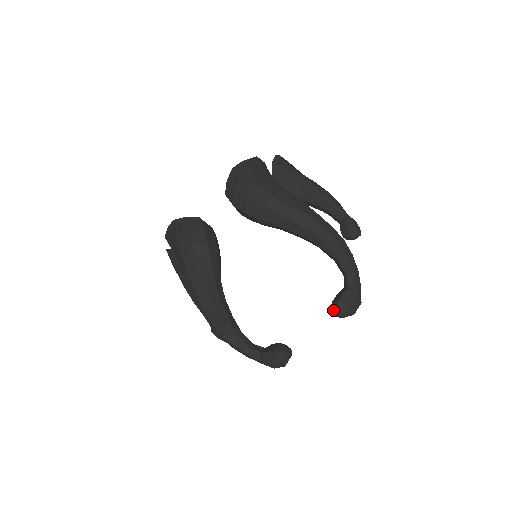
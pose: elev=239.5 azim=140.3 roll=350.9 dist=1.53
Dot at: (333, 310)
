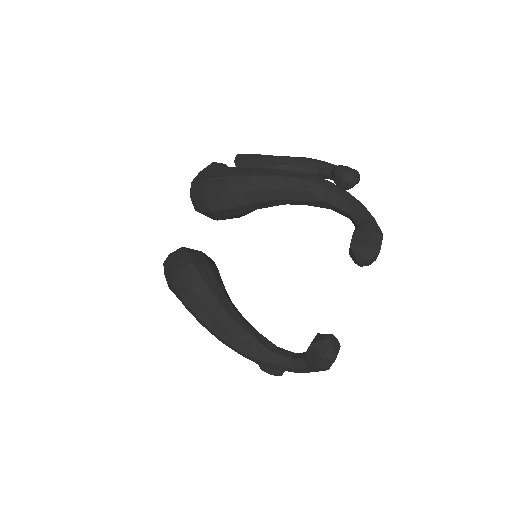
Dot at: (353, 260)
